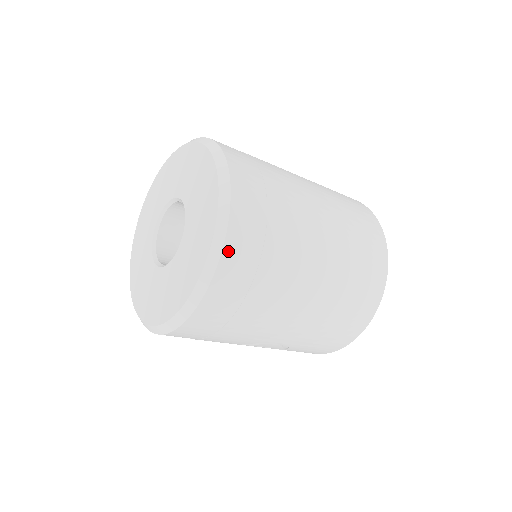
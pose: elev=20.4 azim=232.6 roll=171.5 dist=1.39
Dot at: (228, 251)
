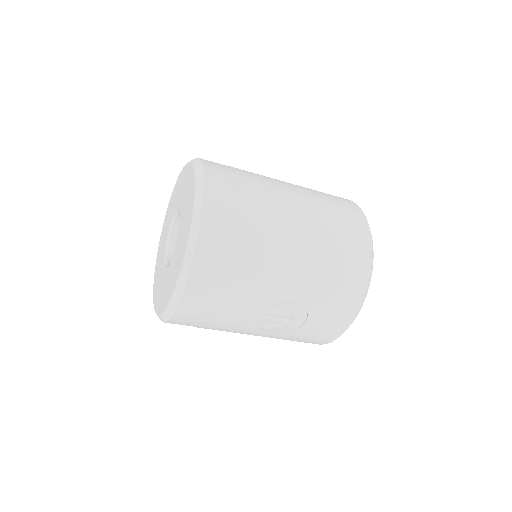
Dot at: (209, 195)
